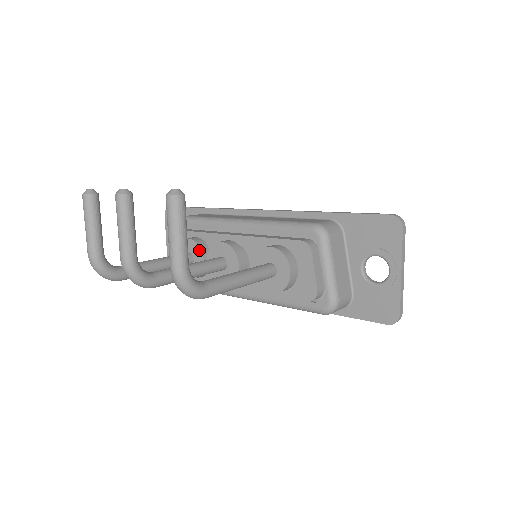
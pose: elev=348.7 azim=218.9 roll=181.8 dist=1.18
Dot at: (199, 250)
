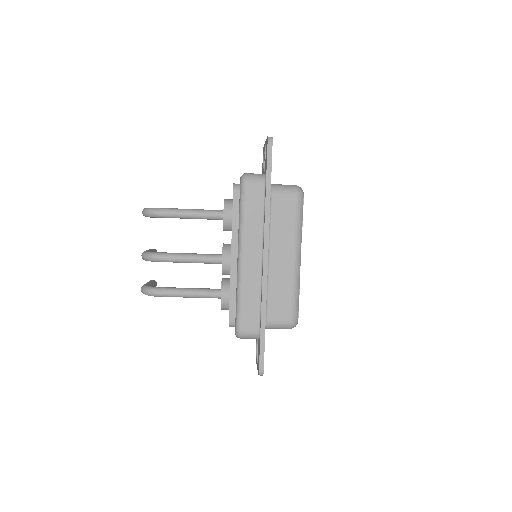
Dot at: occluded
